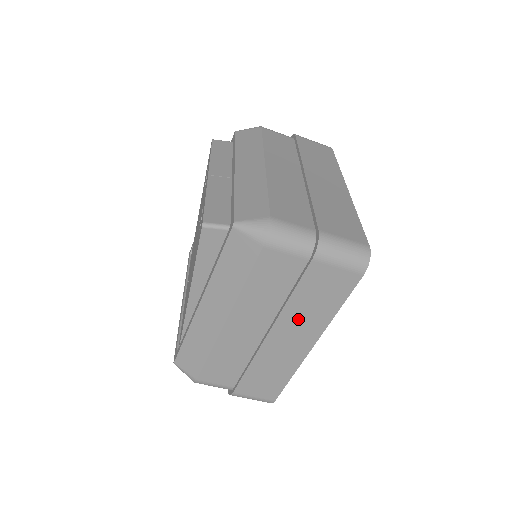
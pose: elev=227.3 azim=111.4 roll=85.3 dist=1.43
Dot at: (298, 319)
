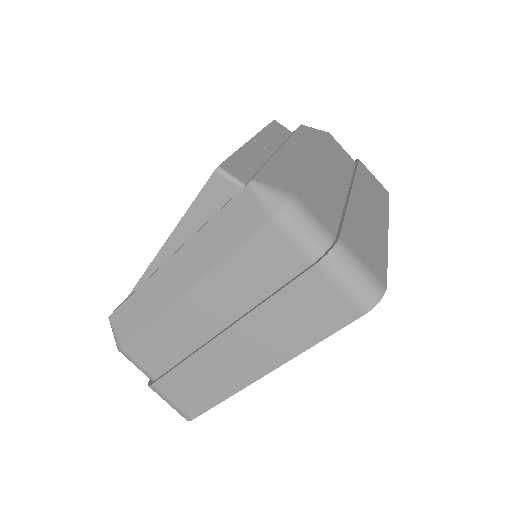
Dot at: (265, 331)
